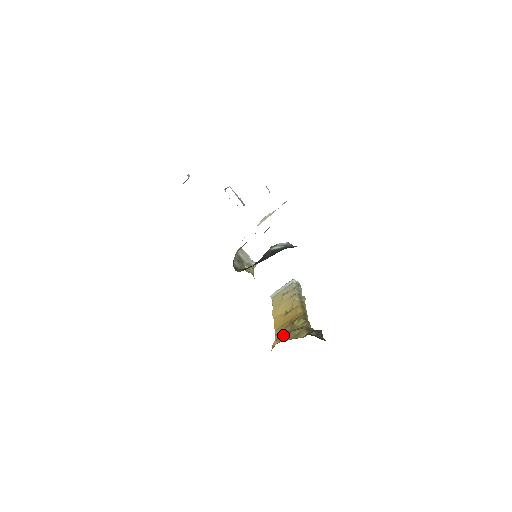
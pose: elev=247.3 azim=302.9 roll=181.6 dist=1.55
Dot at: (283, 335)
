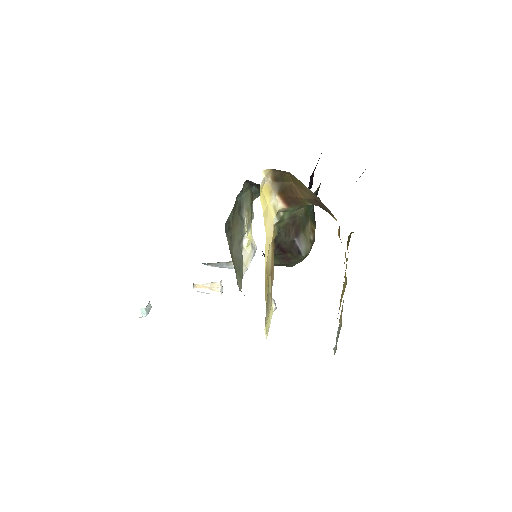
Dot at: occluded
